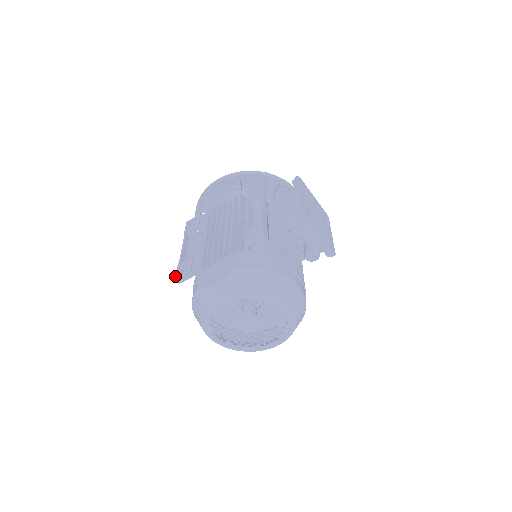
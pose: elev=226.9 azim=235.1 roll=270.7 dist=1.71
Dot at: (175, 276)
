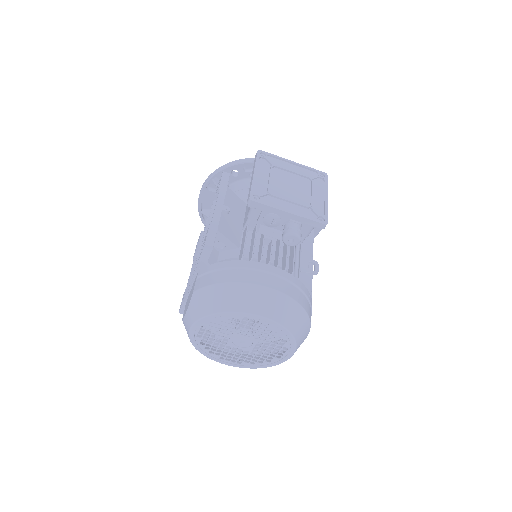
Dot at: (179, 309)
